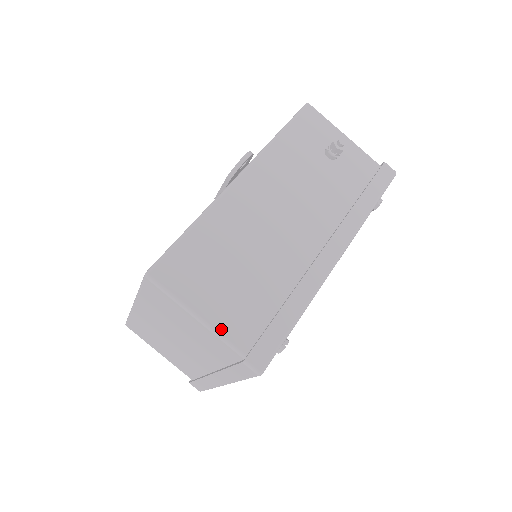
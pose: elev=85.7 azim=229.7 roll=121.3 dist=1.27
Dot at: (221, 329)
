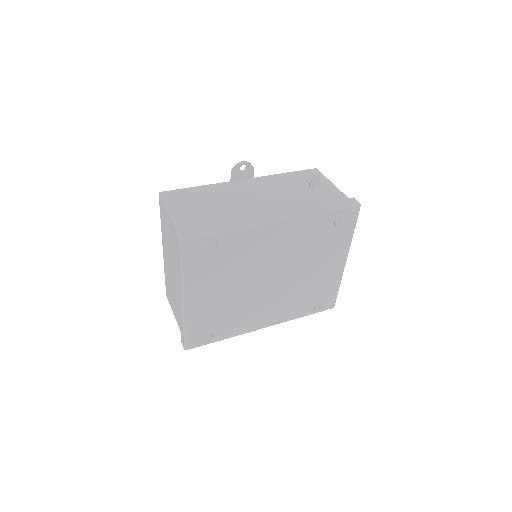
Dot at: (177, 219)
